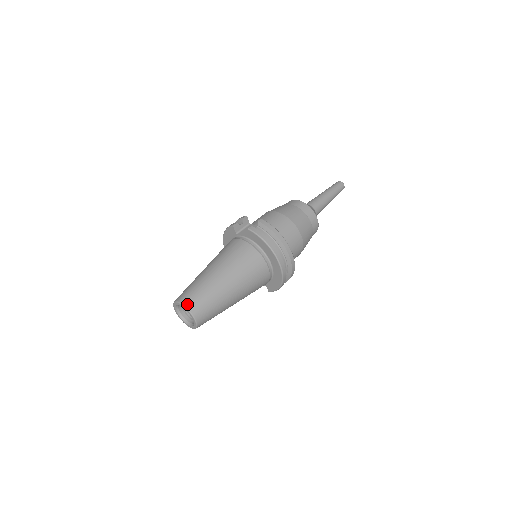
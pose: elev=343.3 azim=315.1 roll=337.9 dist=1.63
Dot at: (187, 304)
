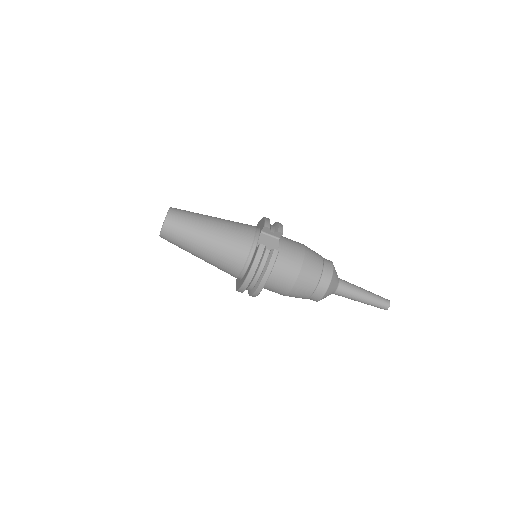
Dot at: (167, 222)
